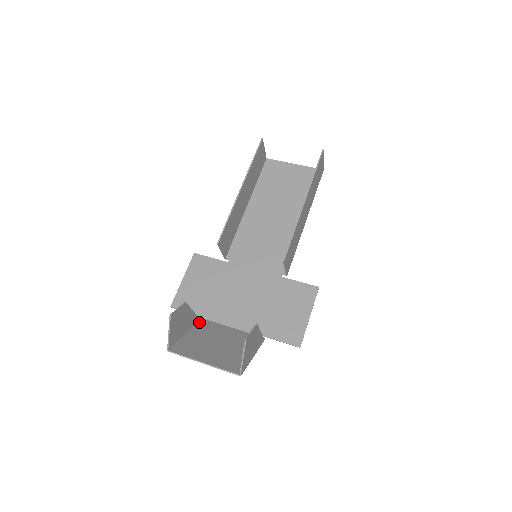
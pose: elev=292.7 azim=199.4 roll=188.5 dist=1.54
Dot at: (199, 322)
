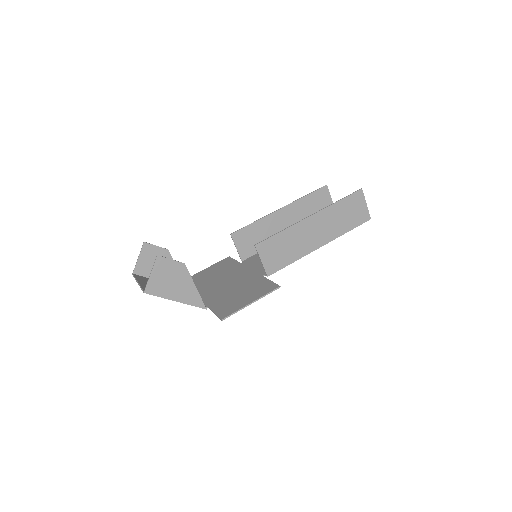
Dot at: occluded
